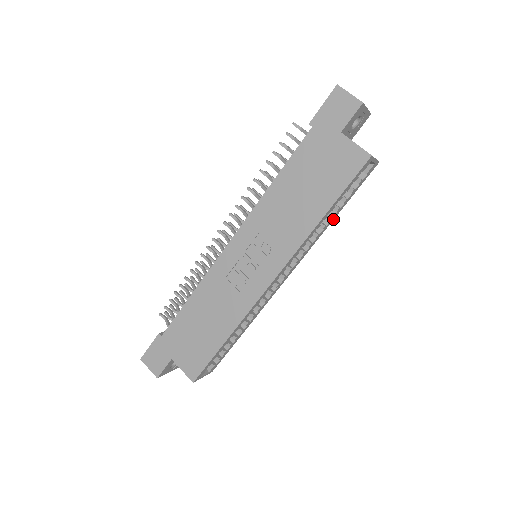
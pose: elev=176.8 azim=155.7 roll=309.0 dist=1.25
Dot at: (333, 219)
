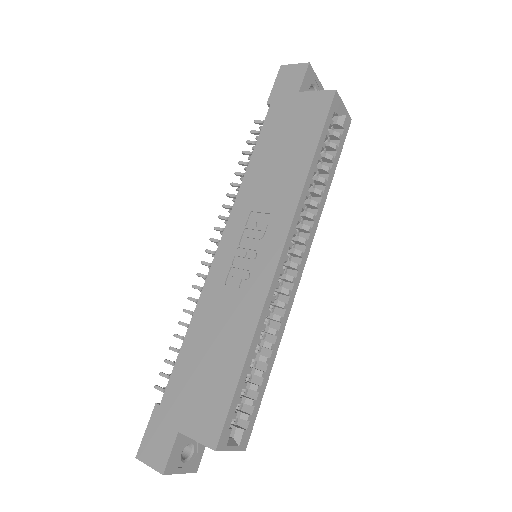
Dot at: (329, 188)
